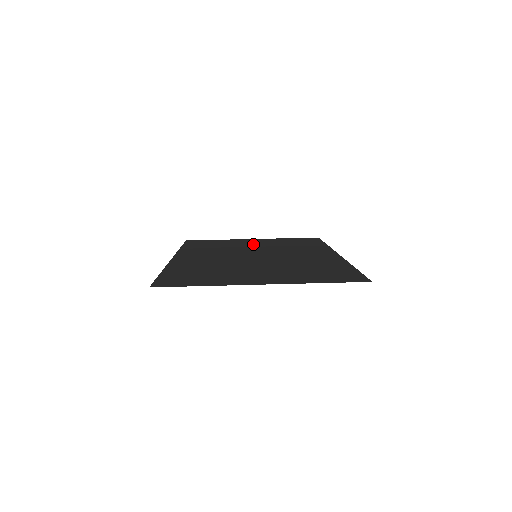
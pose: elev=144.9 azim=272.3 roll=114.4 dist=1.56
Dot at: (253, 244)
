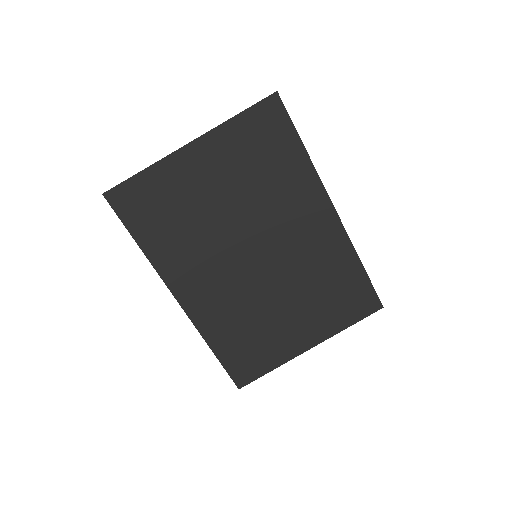
Dot at: (215, 188)
